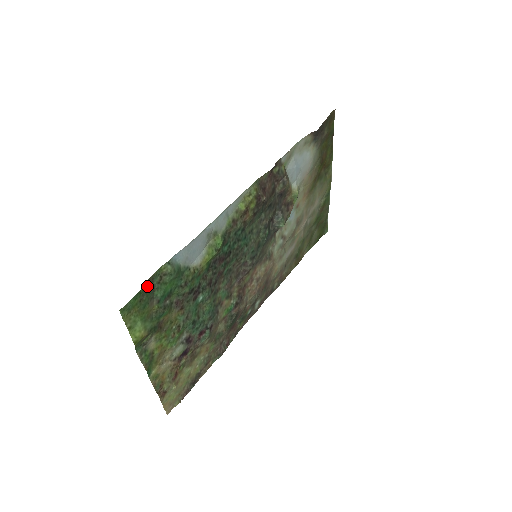
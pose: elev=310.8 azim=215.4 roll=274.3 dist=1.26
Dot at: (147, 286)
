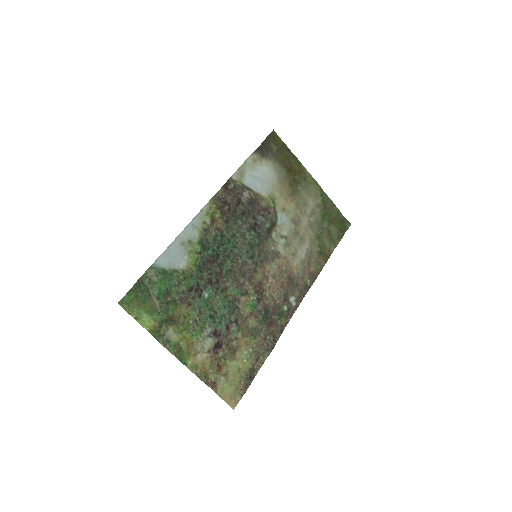
Dot at: (139, 286)
